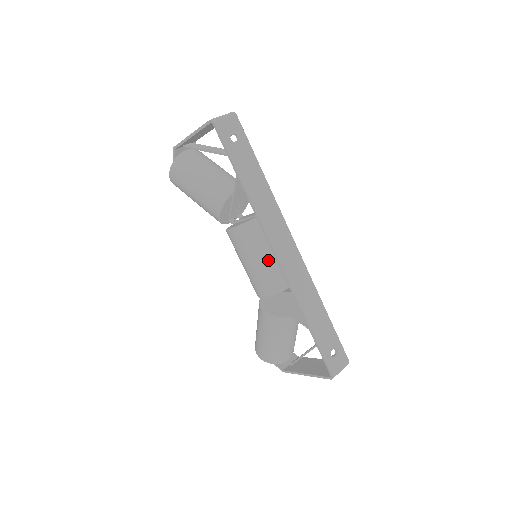
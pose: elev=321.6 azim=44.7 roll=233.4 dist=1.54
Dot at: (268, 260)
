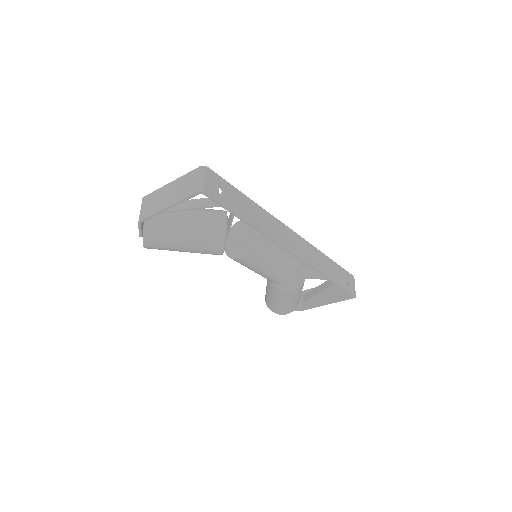
Dot at: (279, 257)
